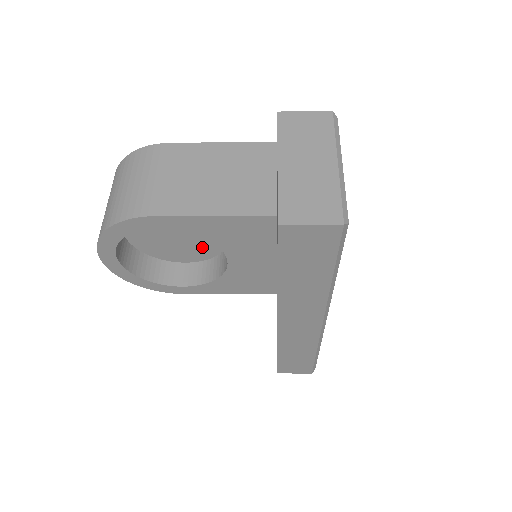
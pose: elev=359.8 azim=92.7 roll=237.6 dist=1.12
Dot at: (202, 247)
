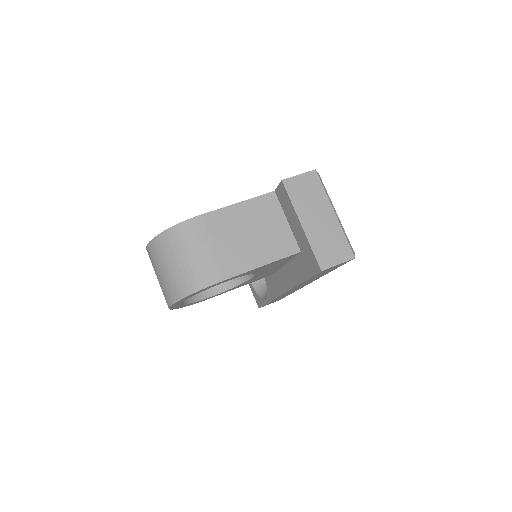
Dot at: occluded
